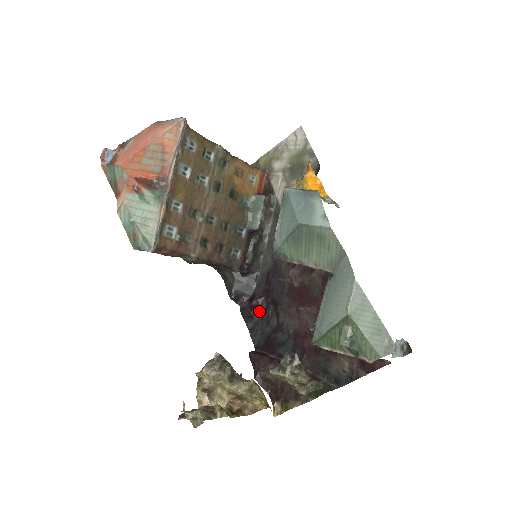
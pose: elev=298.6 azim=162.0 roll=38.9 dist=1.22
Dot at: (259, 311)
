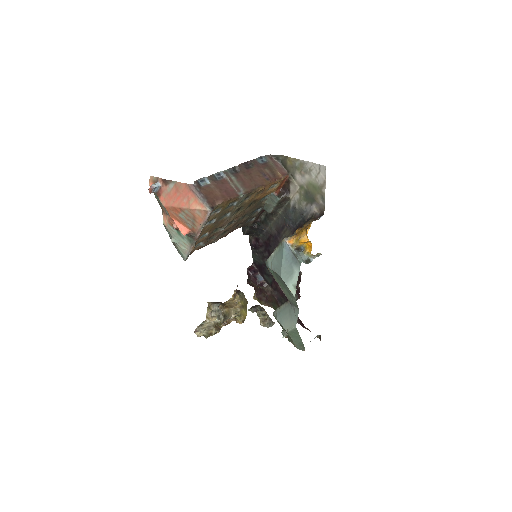
Dot at: (259, 249)
